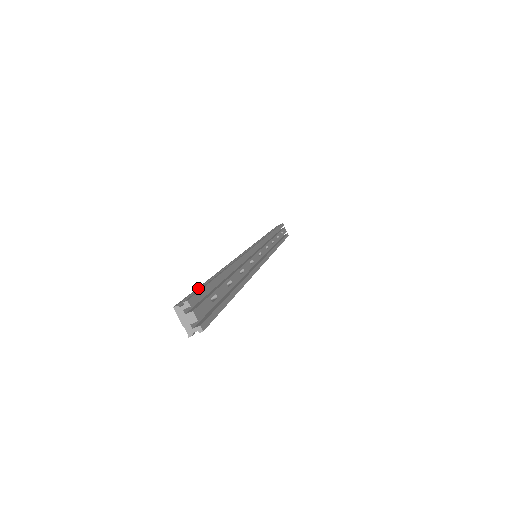
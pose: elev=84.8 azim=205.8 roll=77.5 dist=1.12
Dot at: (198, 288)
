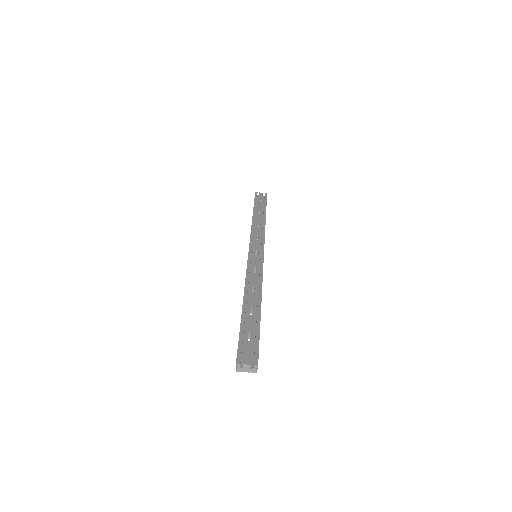
Dot at: occluded
